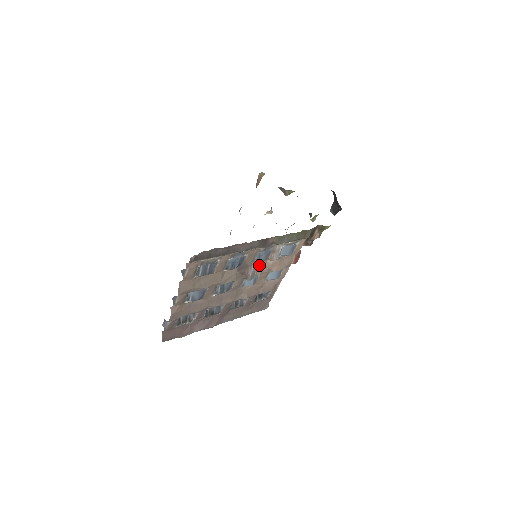
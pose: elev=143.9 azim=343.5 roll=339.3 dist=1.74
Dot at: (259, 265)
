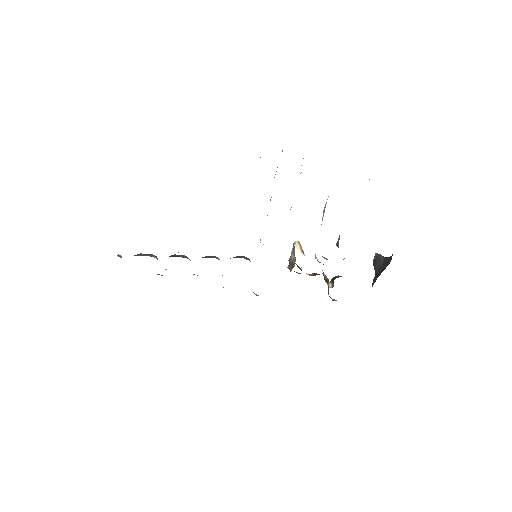
Dot at: occluded
